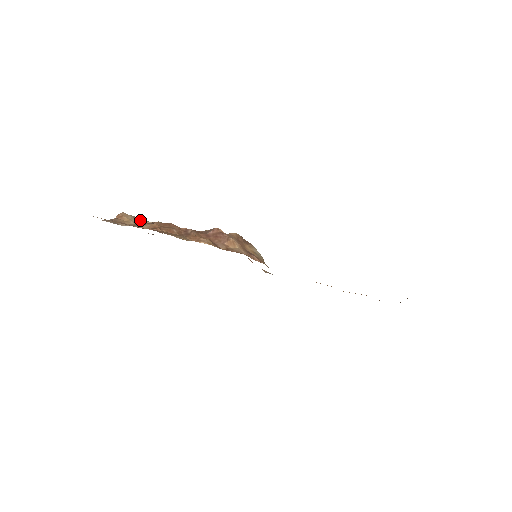
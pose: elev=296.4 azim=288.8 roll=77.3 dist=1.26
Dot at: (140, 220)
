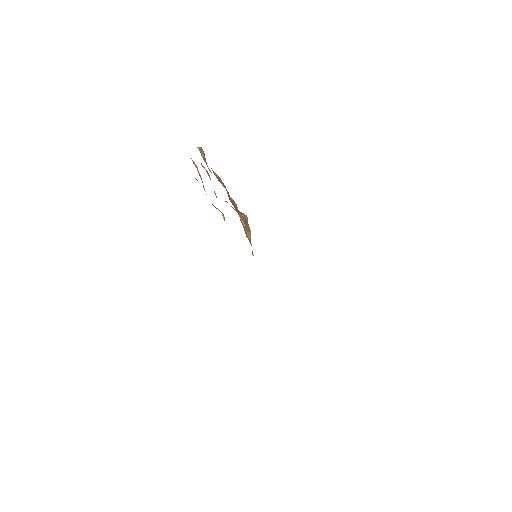
Dot at: occluded
